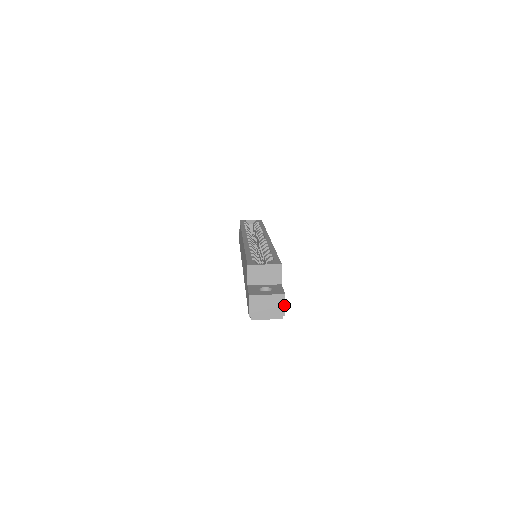
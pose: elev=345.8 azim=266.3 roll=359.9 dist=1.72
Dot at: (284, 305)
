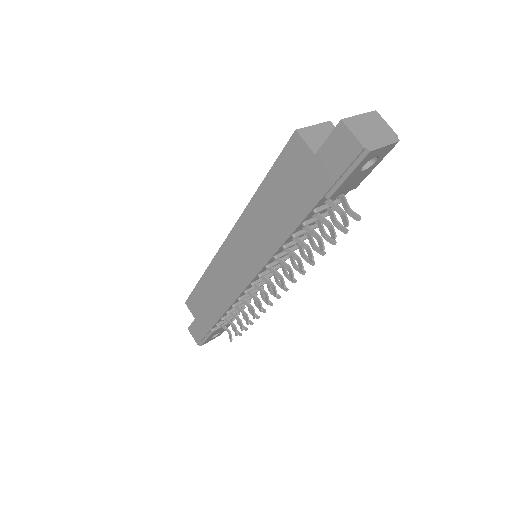
Dot at: (386, 124)
